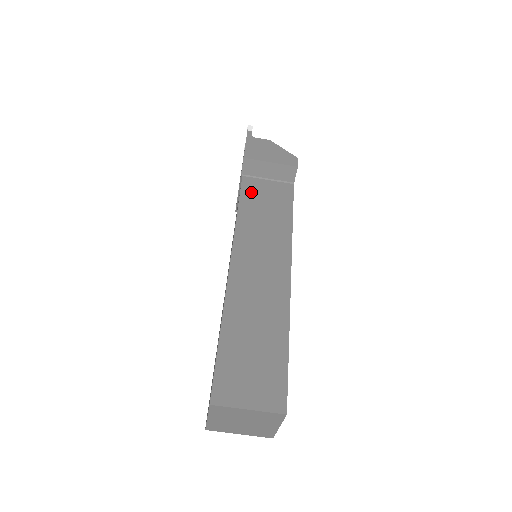
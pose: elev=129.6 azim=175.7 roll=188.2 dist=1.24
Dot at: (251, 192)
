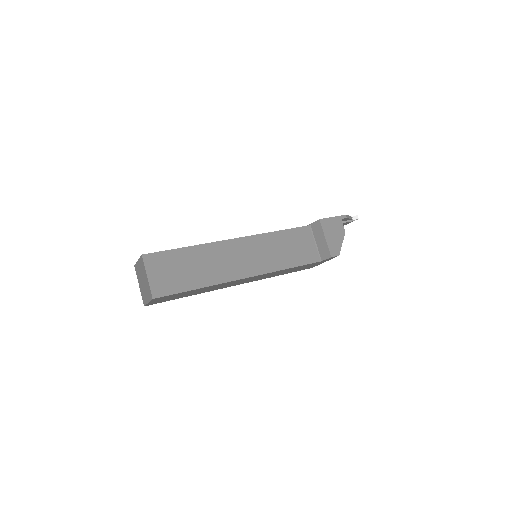
Dot at: (299, 235)
